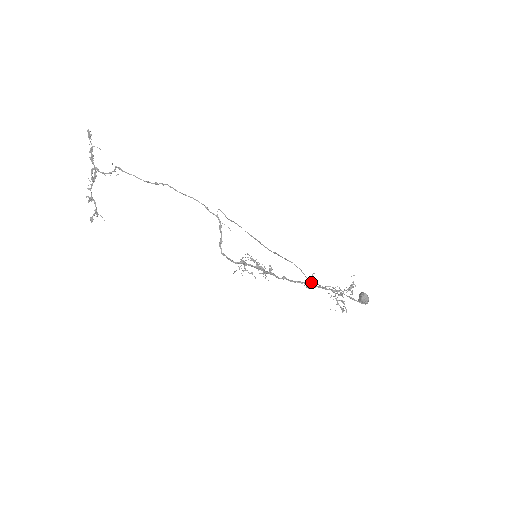
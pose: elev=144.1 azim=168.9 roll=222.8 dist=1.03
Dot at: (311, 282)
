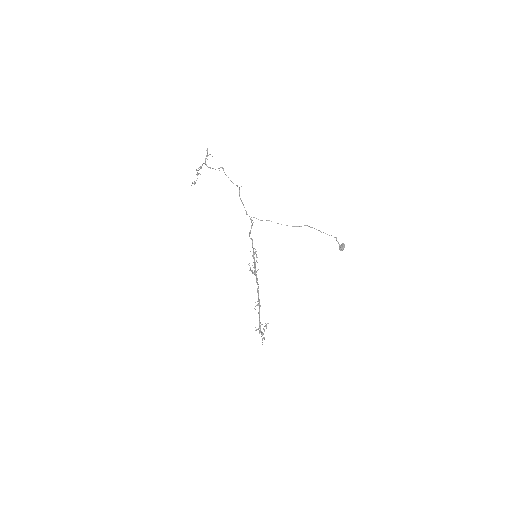
Dot at: (325, 233)
